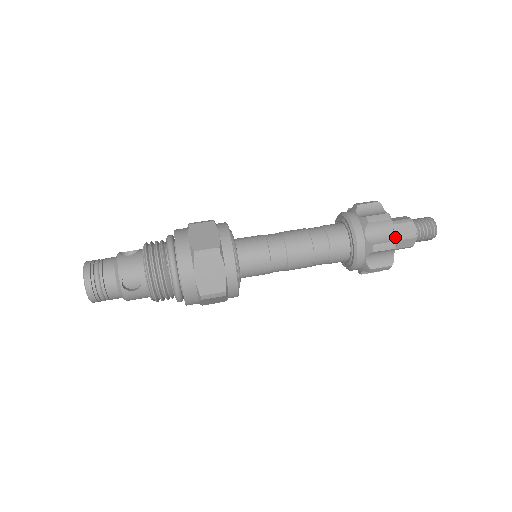
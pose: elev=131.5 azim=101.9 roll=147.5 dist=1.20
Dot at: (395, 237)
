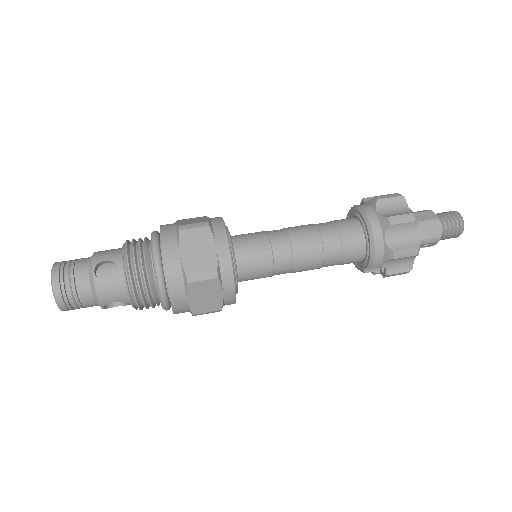
Dot at: (412, 211)
